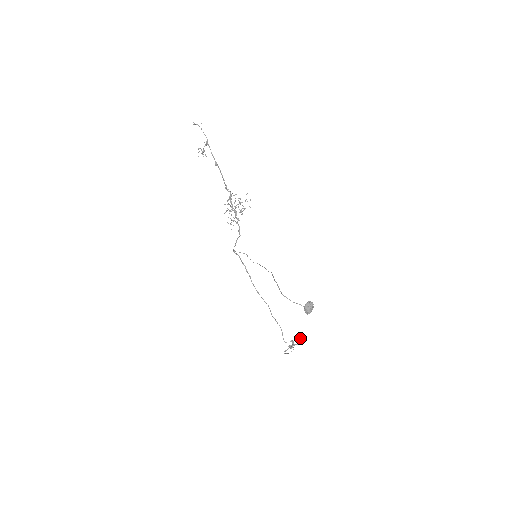
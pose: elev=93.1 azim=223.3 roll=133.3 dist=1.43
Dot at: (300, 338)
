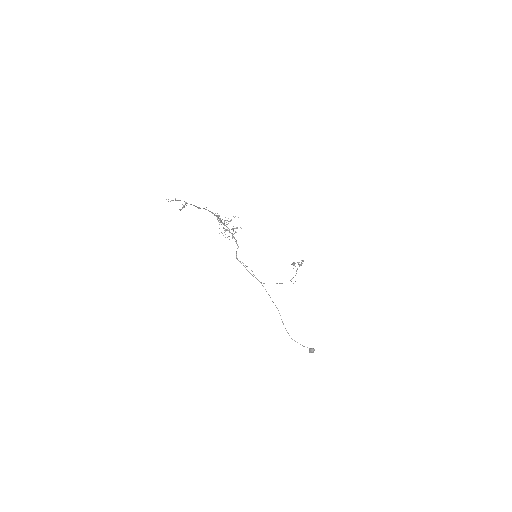
Dot at: (300, 264)
